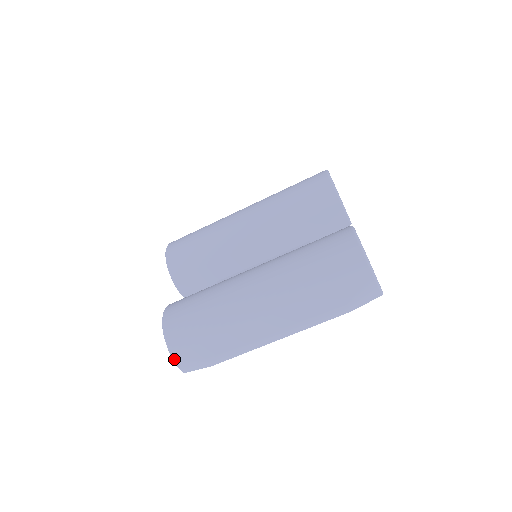
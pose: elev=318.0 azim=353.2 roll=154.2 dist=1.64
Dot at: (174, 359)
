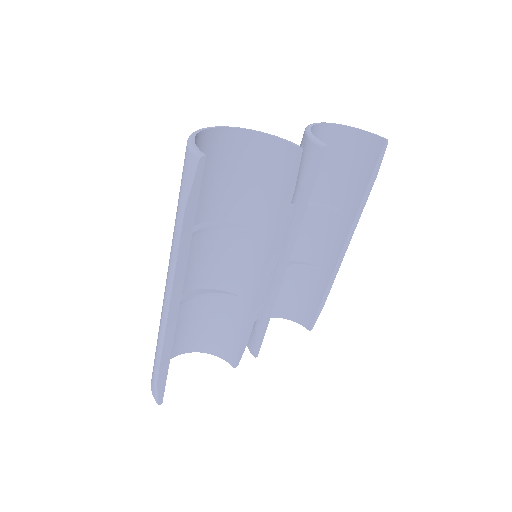
Dot at: occluded
